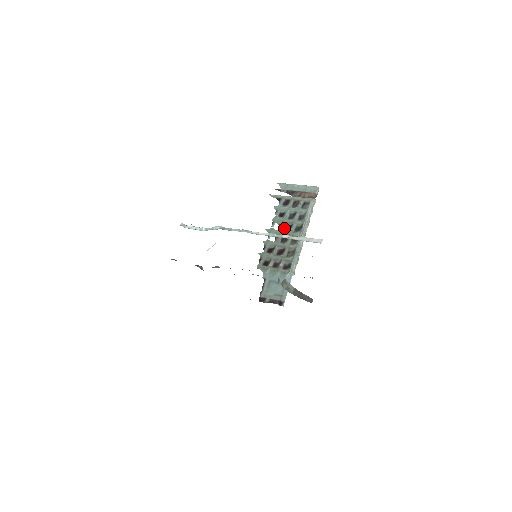
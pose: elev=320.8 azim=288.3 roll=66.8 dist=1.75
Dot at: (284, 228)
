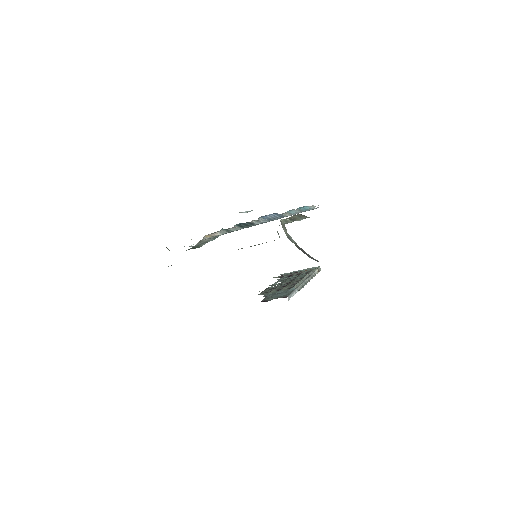
Dot at: occluded
